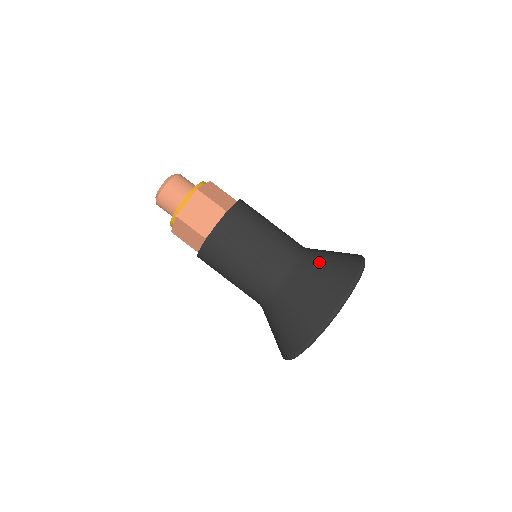
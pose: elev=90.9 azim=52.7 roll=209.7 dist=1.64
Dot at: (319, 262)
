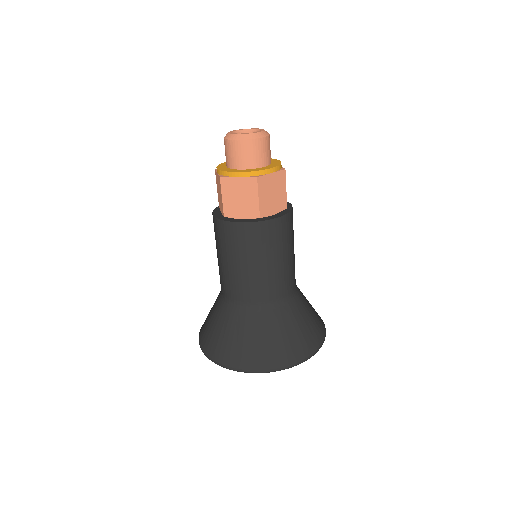
Dot at: (306, 302)
